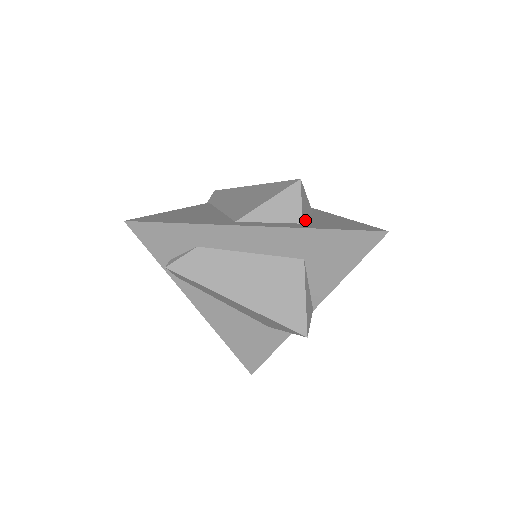
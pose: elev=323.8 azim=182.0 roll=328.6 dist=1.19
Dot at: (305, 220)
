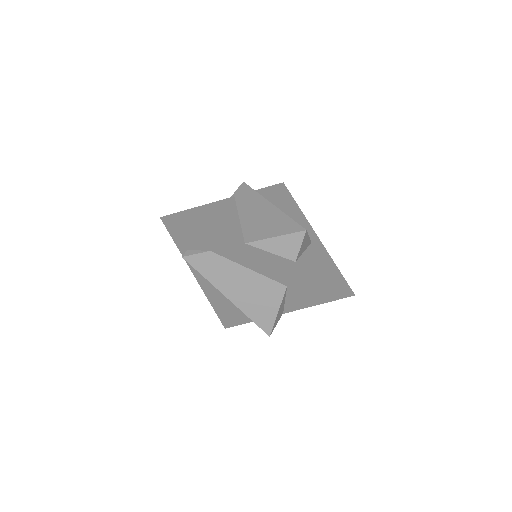
Dot at: (300, 256)
